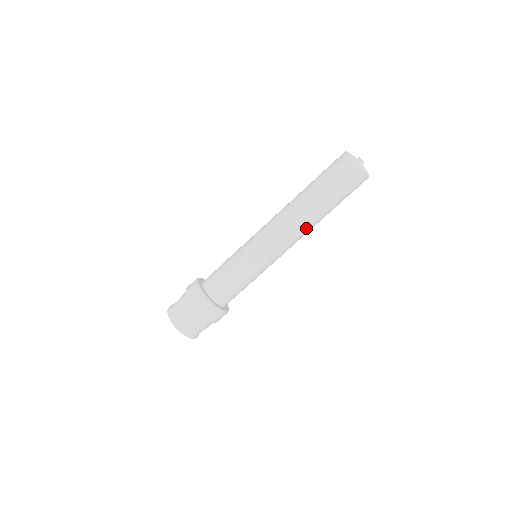
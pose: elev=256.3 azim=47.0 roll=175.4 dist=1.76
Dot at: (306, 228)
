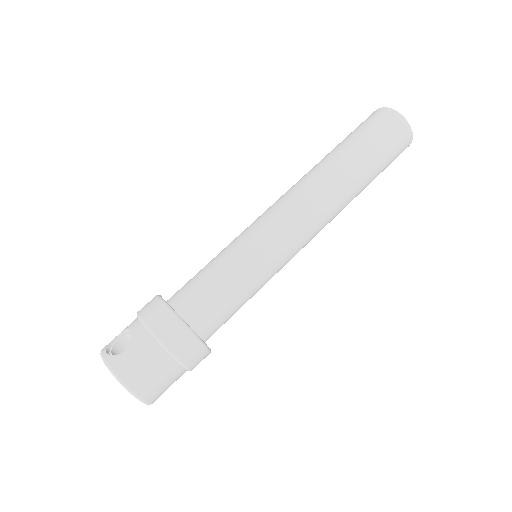
Dot at: (336, 215)
